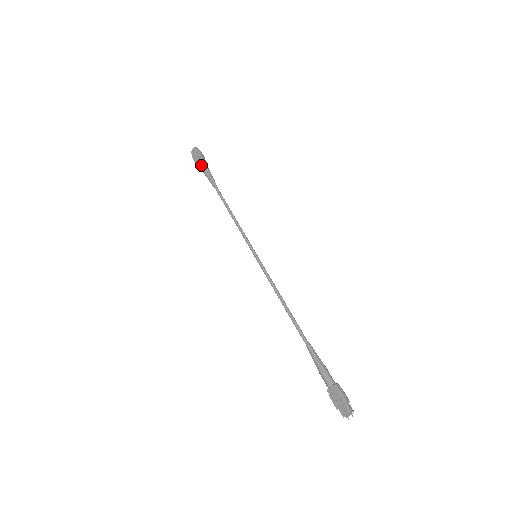
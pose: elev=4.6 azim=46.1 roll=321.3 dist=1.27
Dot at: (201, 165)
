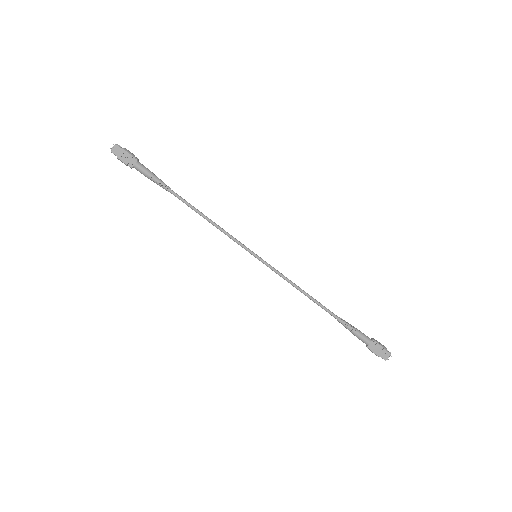
Dot at: (140, 167)
